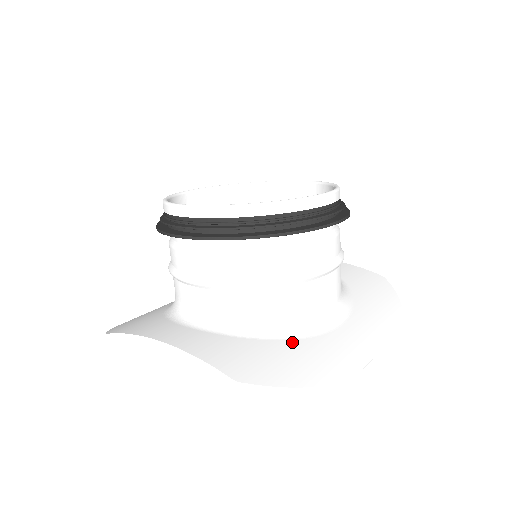
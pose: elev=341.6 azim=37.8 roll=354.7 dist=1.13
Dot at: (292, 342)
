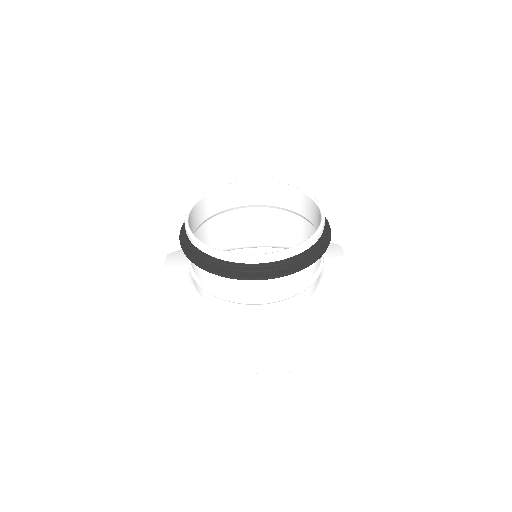
Dot at: (212, 330)
